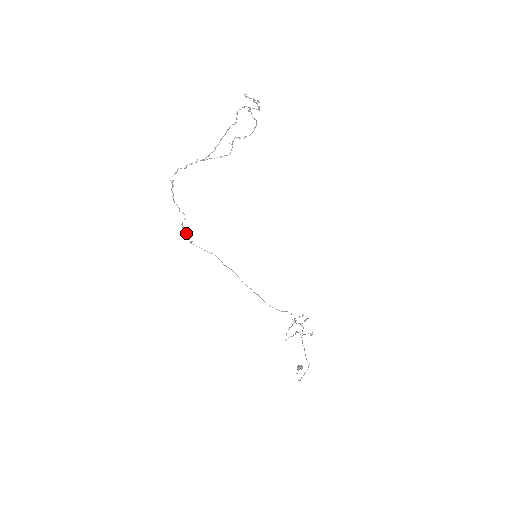
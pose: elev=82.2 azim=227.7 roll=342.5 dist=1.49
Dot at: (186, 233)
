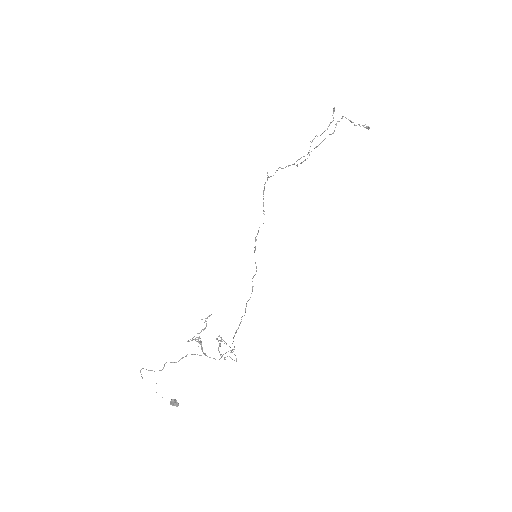
Dot at: occluded
